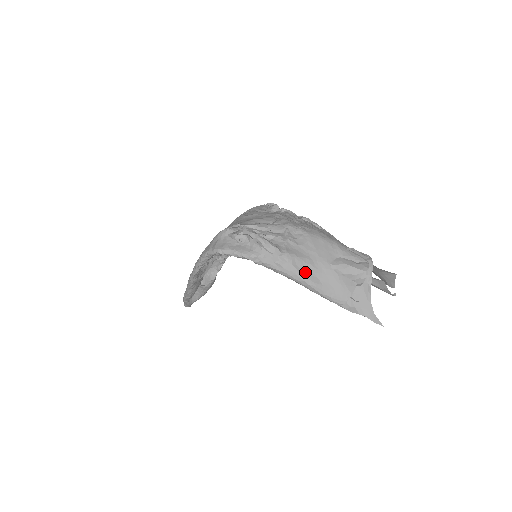
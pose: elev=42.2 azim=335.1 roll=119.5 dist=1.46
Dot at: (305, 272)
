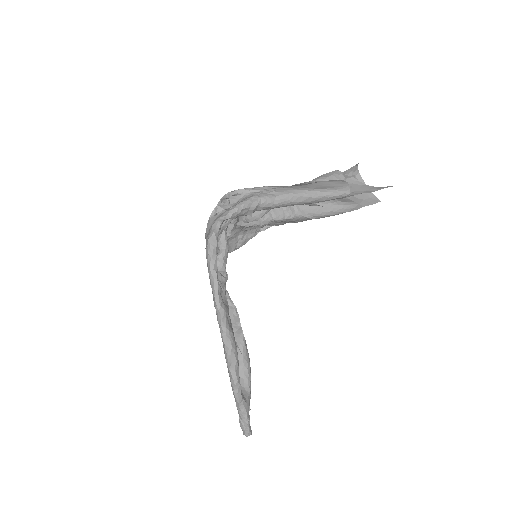
Dot at: (298, 188)
